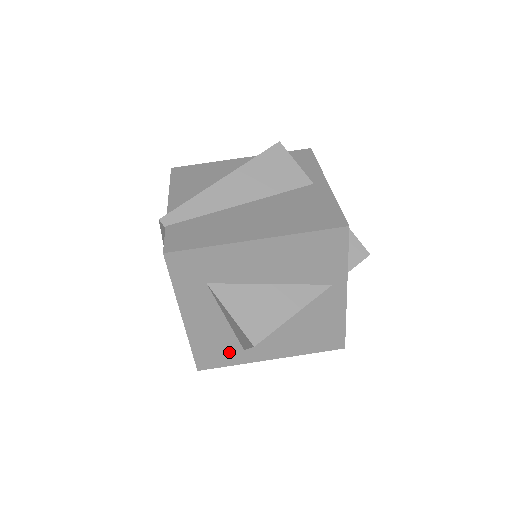
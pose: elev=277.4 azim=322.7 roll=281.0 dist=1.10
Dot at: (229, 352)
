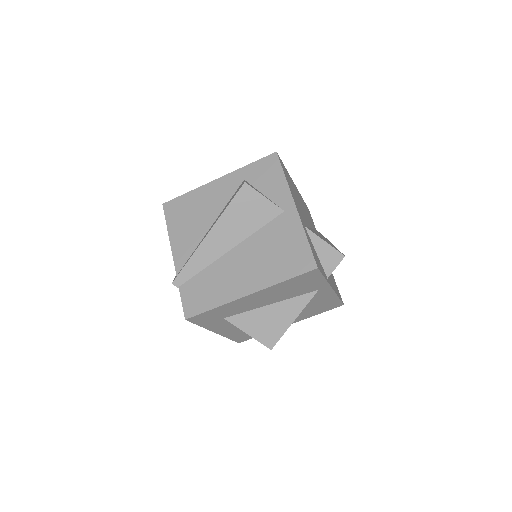
Dot at: occluded
